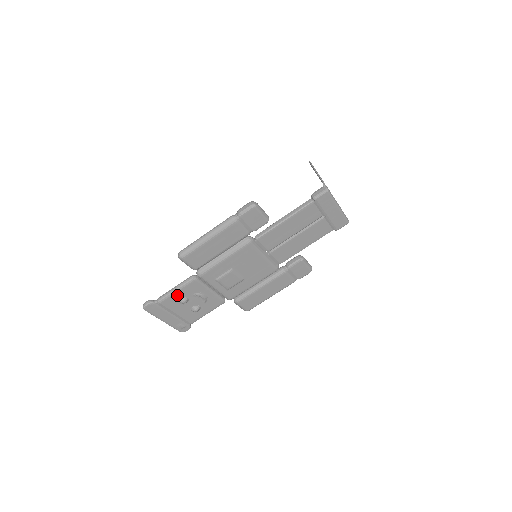
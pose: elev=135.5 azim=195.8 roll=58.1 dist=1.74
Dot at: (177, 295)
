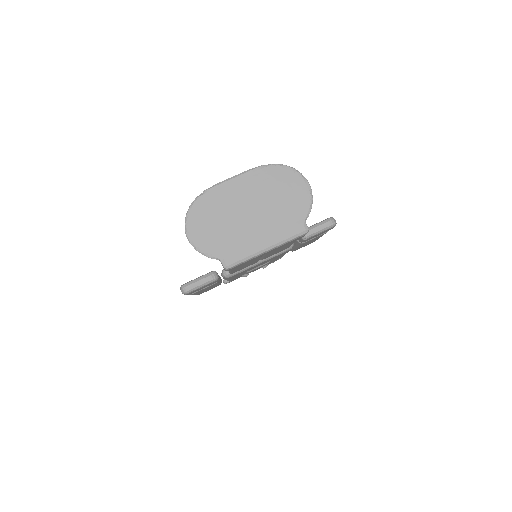
Dot at: (235, 278)
